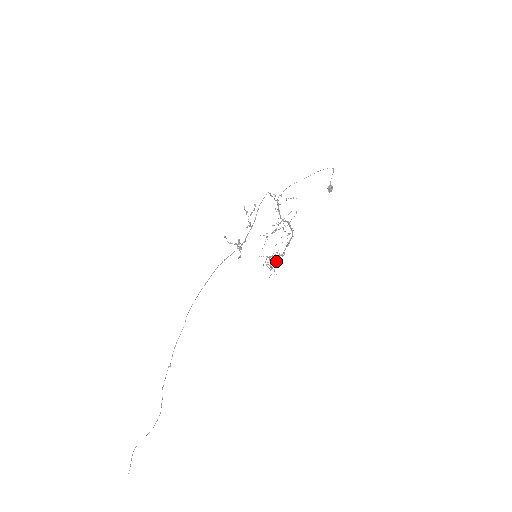
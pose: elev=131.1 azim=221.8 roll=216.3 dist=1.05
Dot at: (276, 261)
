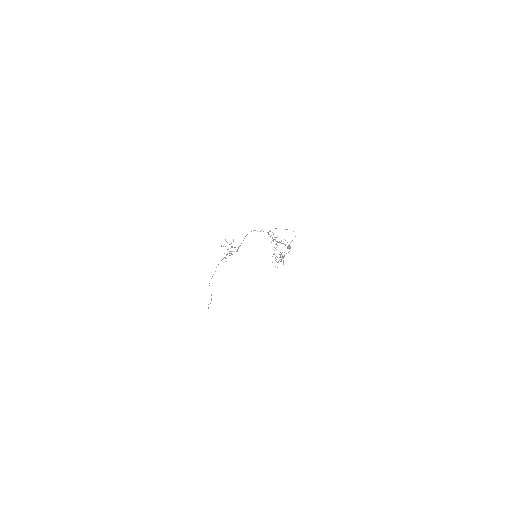
Dot at: occluded
